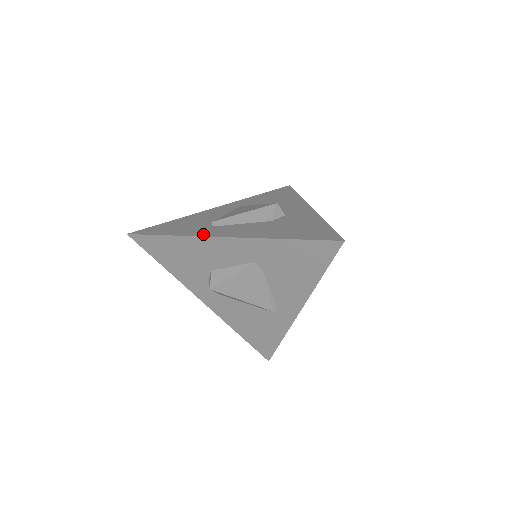
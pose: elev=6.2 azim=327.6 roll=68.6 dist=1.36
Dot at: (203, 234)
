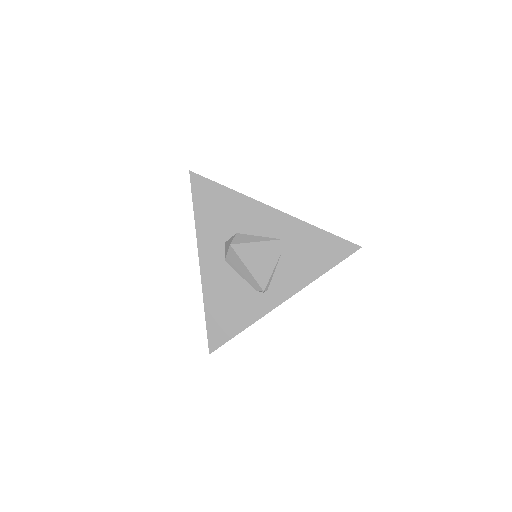
Dot at: (255, 201)
